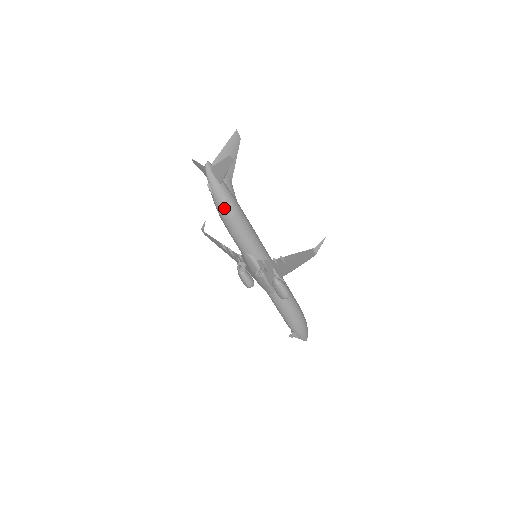
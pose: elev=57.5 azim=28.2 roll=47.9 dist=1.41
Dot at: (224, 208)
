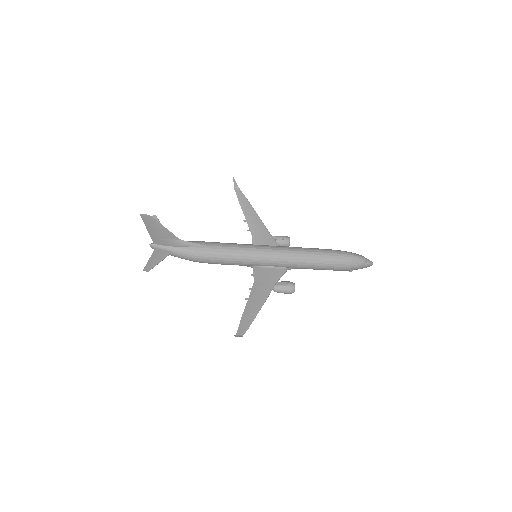
Dot at: occluded
